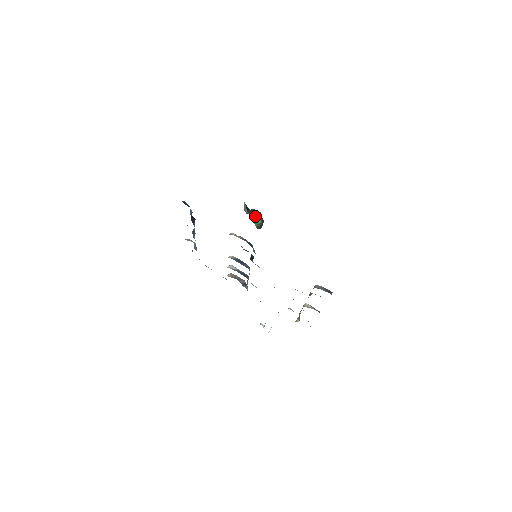
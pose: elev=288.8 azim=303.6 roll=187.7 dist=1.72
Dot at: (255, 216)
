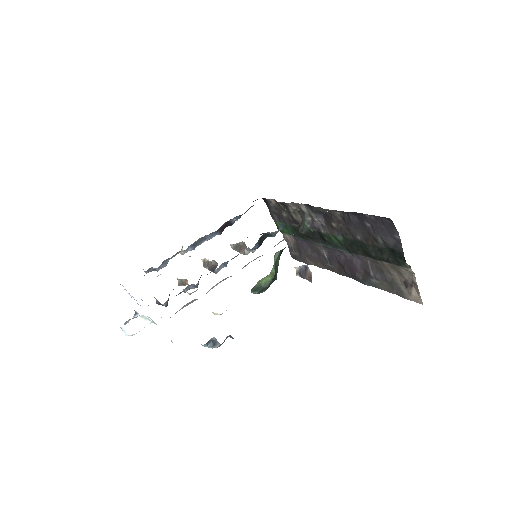
Dot at: (272, 271)
